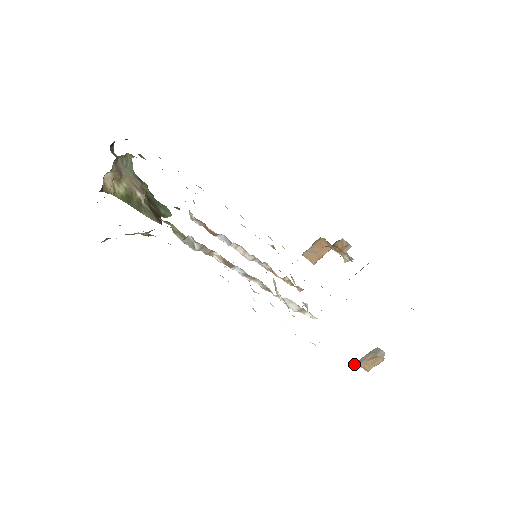
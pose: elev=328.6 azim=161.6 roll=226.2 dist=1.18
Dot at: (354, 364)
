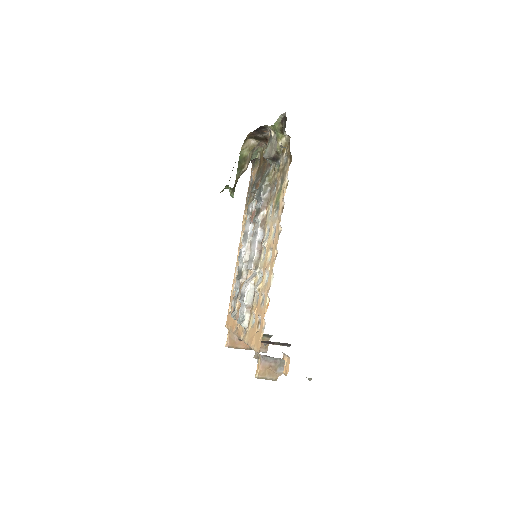
Dot at: (261, 356)
